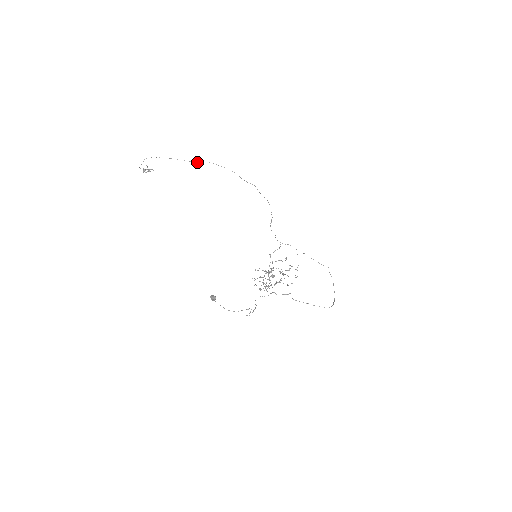
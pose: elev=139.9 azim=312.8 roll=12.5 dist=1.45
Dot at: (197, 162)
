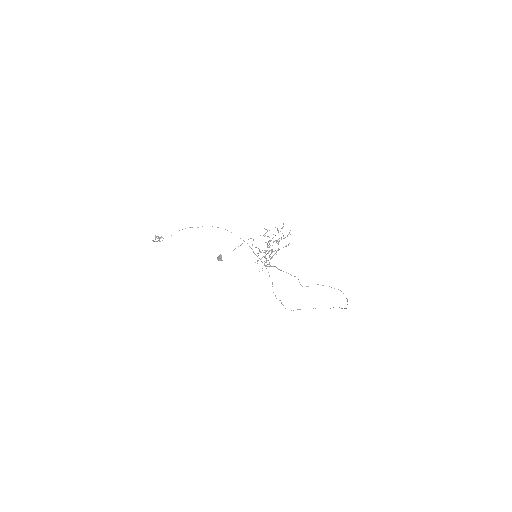
Dot at: (197, 227)
